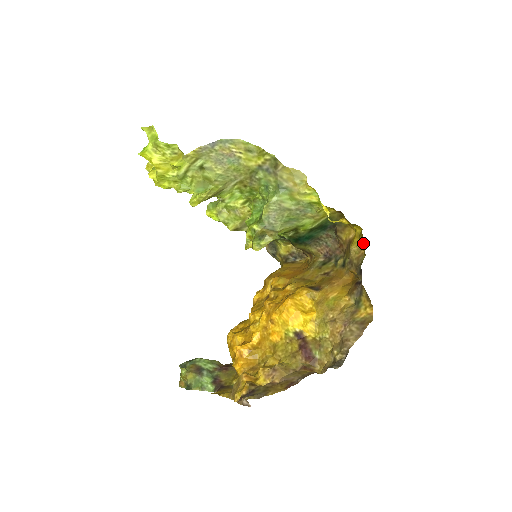
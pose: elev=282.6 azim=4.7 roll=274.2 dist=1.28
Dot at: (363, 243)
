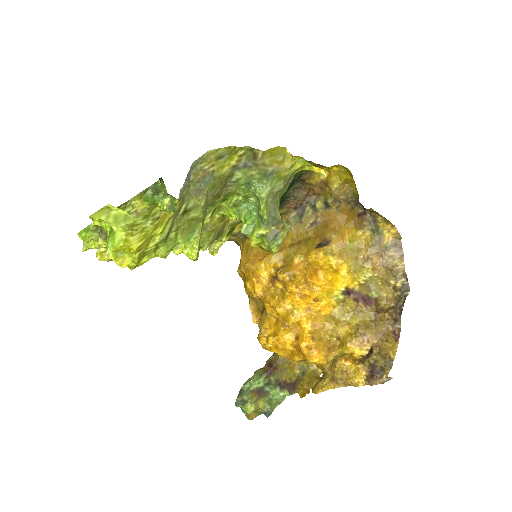
Dot at: (351, 178)
